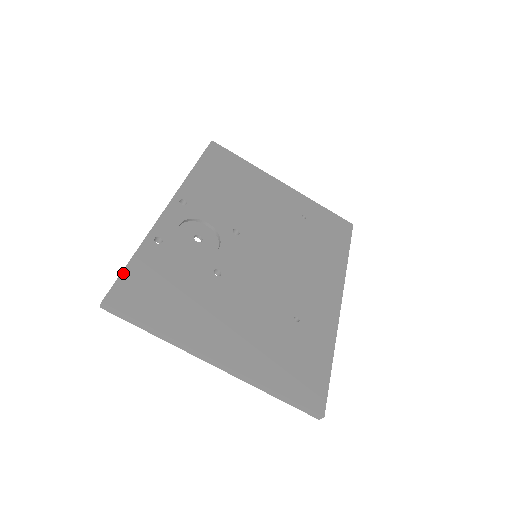
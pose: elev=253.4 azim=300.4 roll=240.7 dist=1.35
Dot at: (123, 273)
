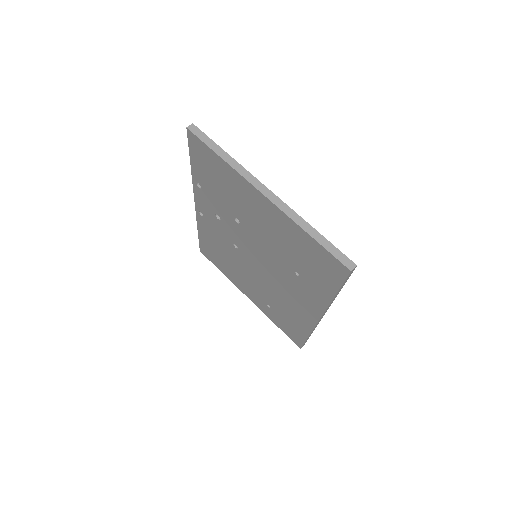
Dot at: occluded
